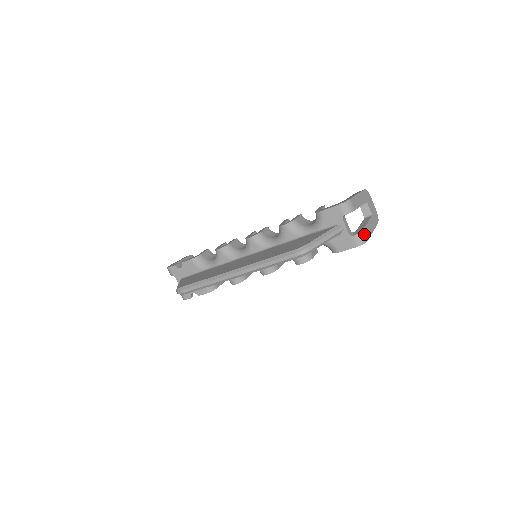
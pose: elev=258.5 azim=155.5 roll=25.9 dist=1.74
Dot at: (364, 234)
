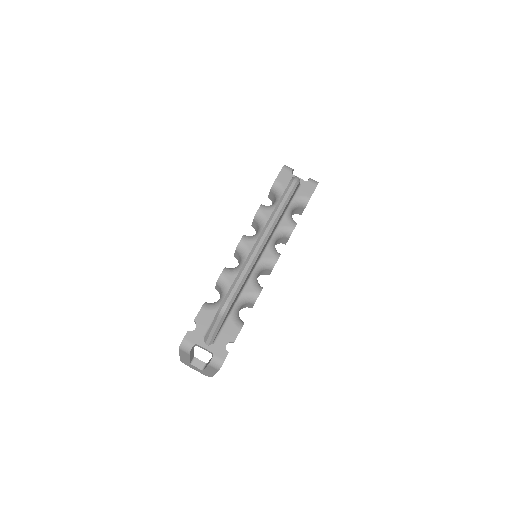
Dot at: occluded
